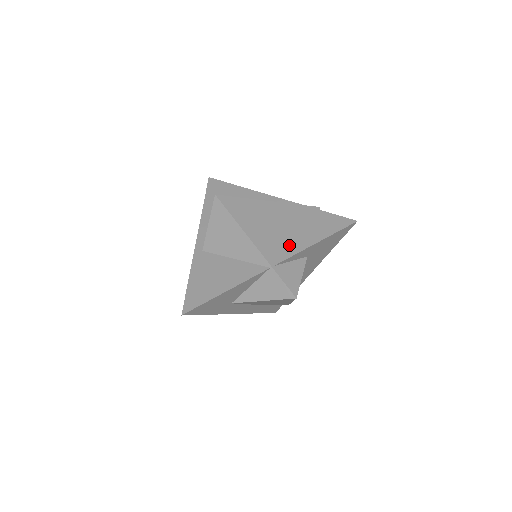
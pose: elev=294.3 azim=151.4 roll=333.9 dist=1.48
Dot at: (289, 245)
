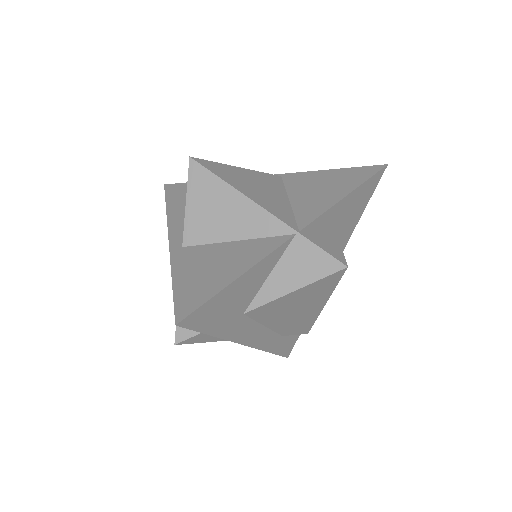
Dot at: (309, 207)
